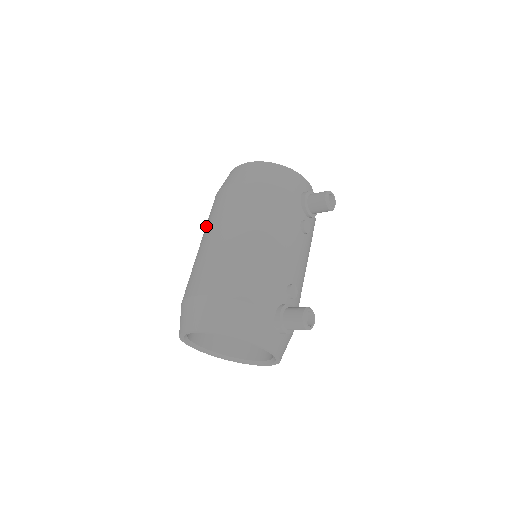
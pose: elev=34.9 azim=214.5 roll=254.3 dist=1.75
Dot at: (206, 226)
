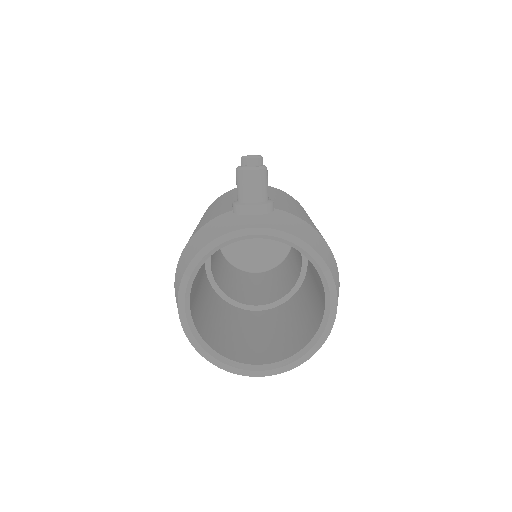
Dot at: occluded
